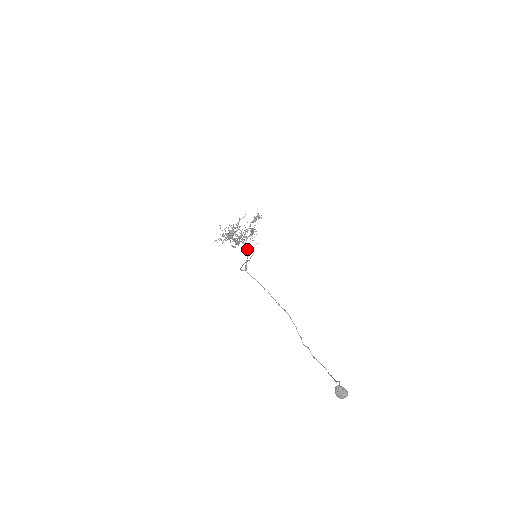
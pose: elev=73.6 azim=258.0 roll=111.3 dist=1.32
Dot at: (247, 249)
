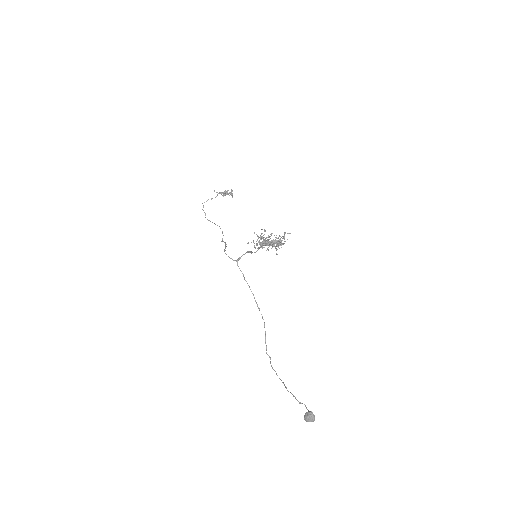
Dot at: occluded
